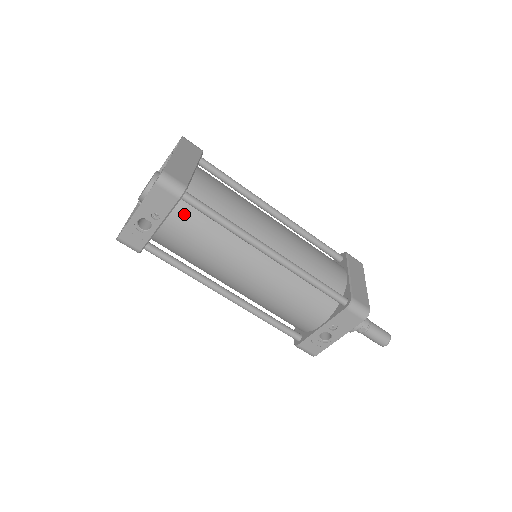
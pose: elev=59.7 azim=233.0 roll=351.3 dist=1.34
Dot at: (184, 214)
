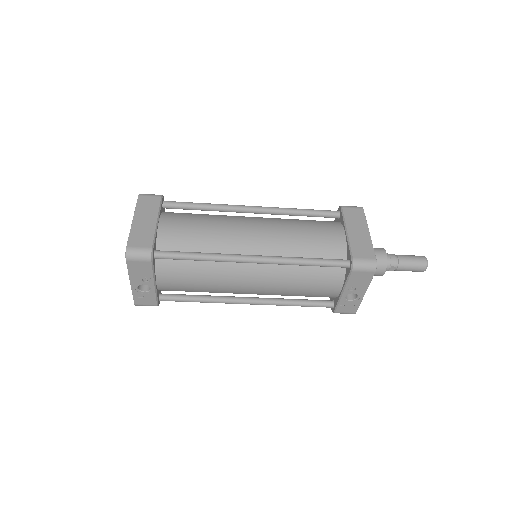
Dot at: (166, 266)
